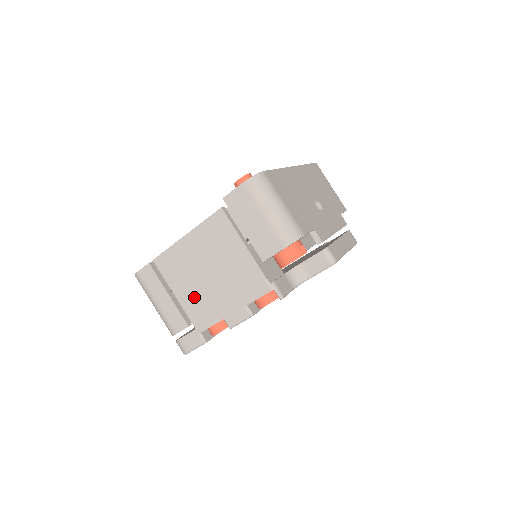
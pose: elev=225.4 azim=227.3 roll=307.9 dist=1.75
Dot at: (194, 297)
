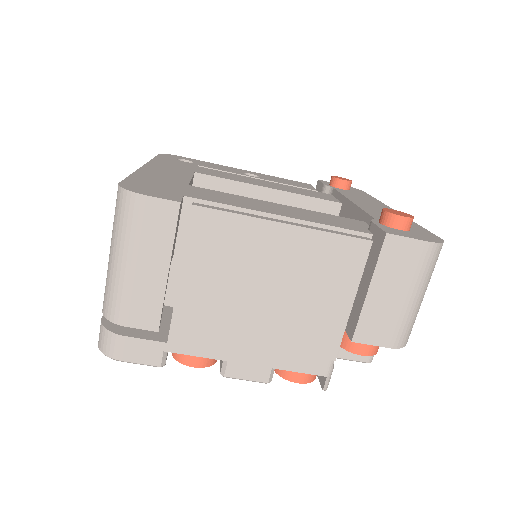
Dot at: (210, 305)
